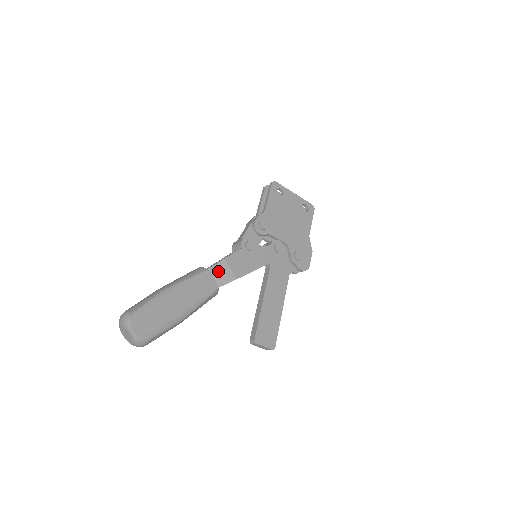
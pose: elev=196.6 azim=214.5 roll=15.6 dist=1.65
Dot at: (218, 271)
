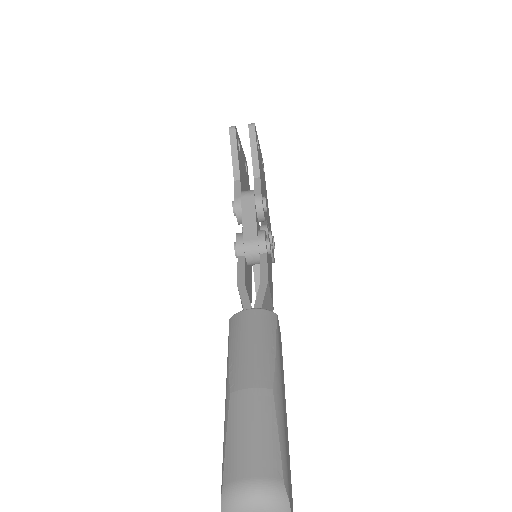
Dot at: (266, 306)
